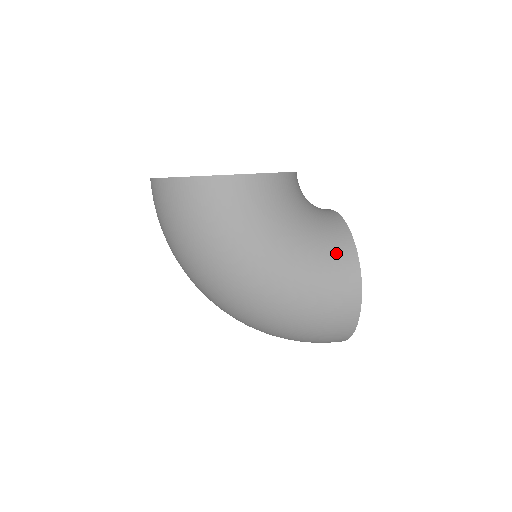
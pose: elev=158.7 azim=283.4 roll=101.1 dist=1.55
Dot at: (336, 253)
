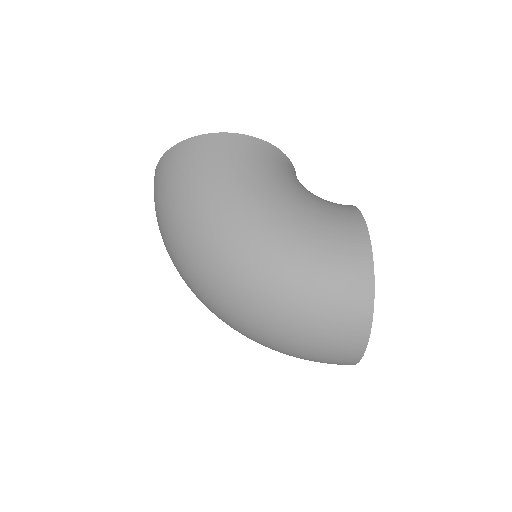
Dot at: (335, 211)
